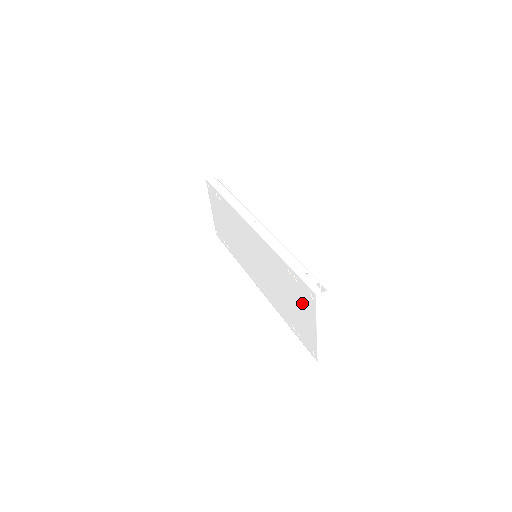
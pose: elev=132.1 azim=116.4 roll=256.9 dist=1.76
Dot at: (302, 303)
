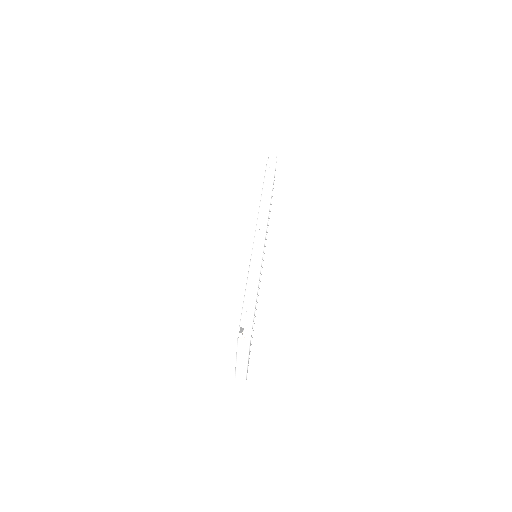
Dot at: occluded
